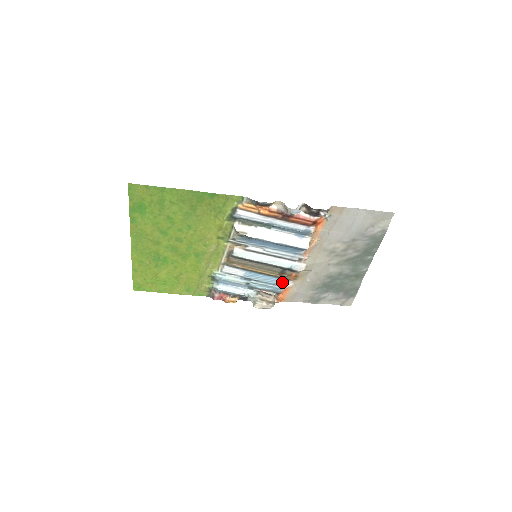
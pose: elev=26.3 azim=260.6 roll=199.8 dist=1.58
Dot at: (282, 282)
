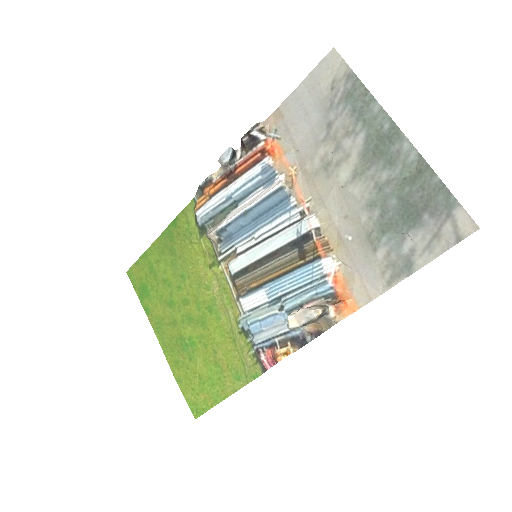
Dot at: (317, 270)
